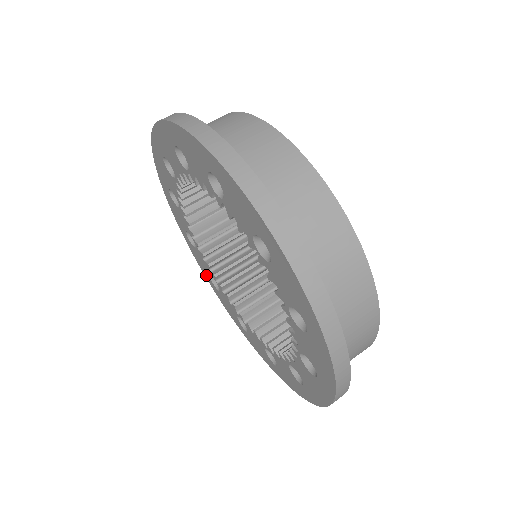
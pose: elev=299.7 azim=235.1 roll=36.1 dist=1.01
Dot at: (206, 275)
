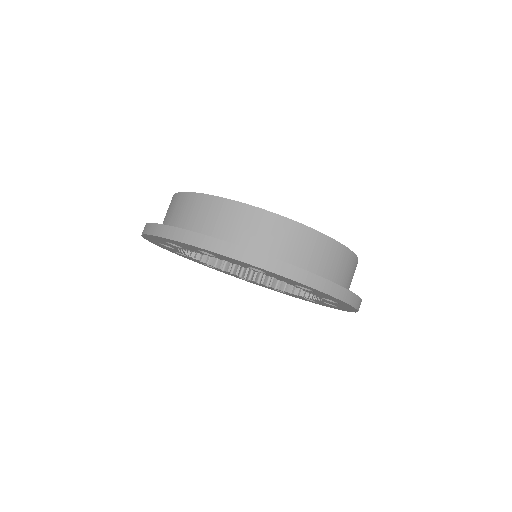
Dot at: occluded
